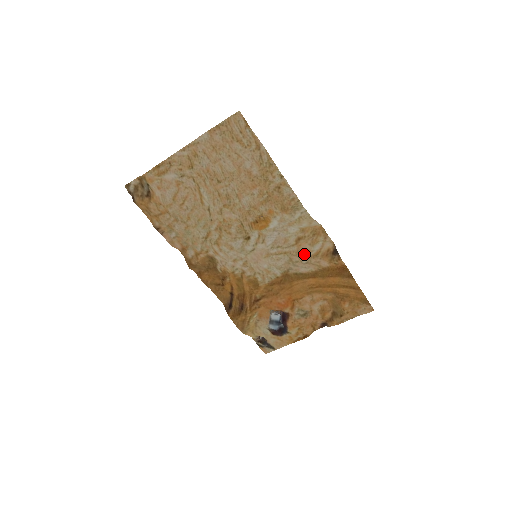
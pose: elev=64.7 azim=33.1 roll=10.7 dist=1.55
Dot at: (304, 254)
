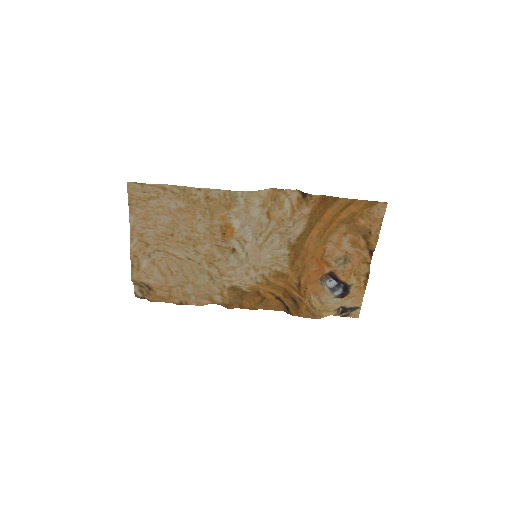
Dot at: (284, 220)
